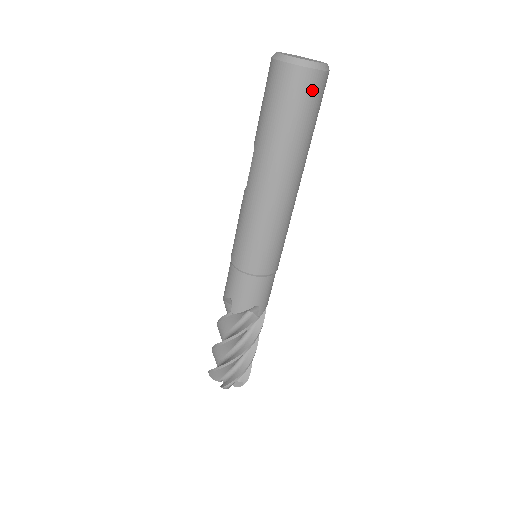
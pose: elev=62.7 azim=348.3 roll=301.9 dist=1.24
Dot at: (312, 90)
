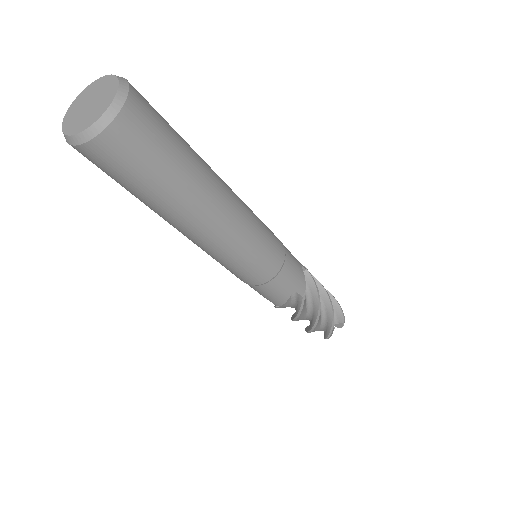
Dot at: (128, 144)
